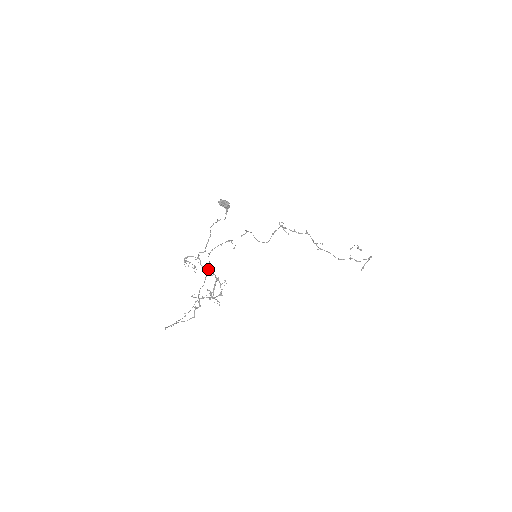
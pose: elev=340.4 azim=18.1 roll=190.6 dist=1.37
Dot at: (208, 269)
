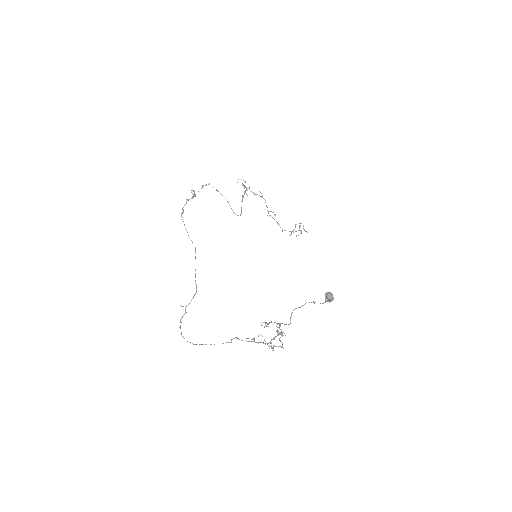
Dot at: occluded
